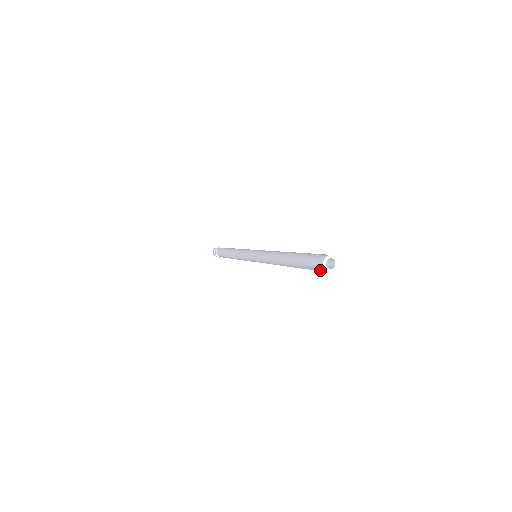
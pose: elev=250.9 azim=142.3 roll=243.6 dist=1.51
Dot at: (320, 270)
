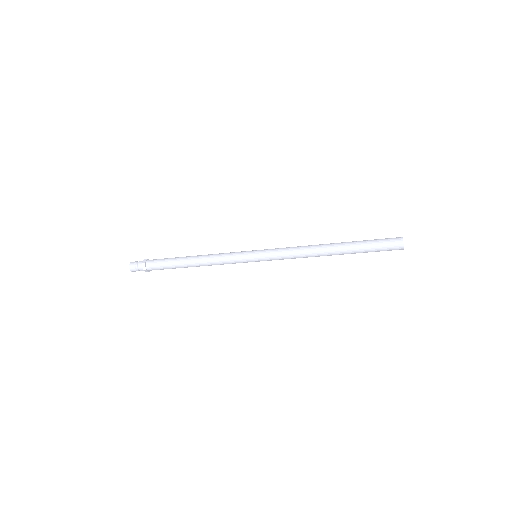
Dot at: (393, 243)
